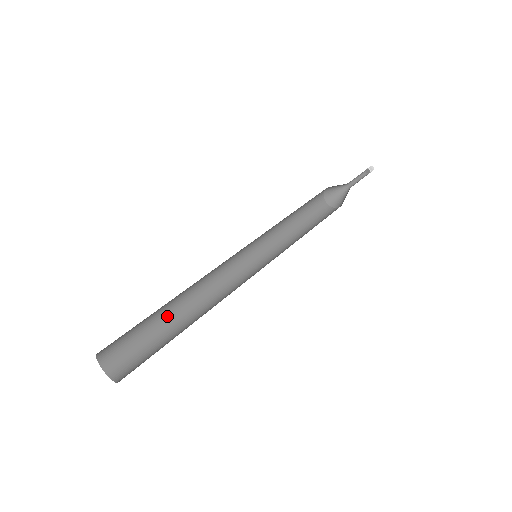
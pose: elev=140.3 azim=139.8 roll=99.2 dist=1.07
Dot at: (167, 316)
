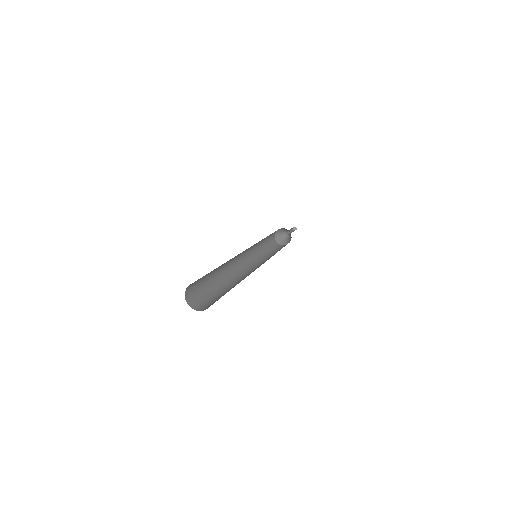
Dot at: (224, 290)
